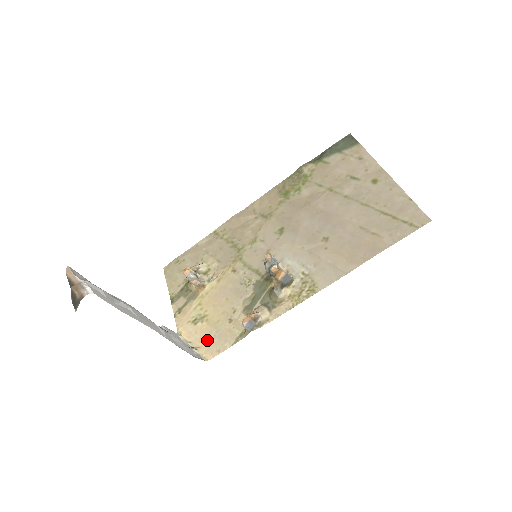
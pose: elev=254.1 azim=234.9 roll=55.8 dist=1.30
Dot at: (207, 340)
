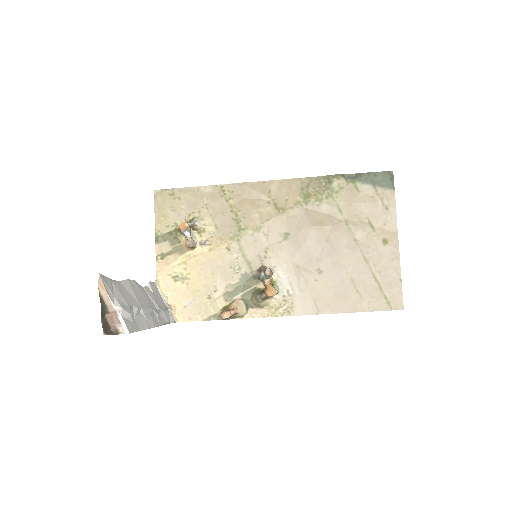
Dot at: (182, 303)
